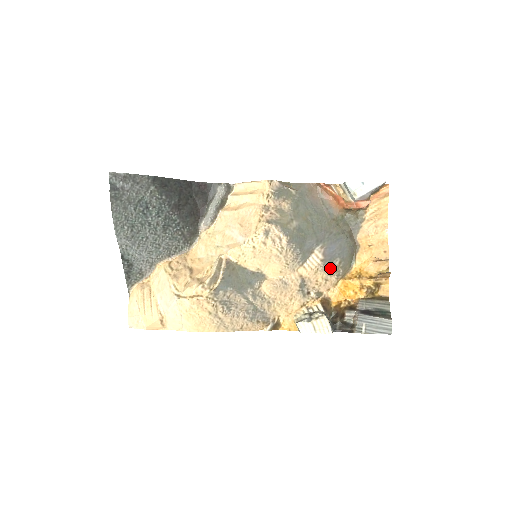
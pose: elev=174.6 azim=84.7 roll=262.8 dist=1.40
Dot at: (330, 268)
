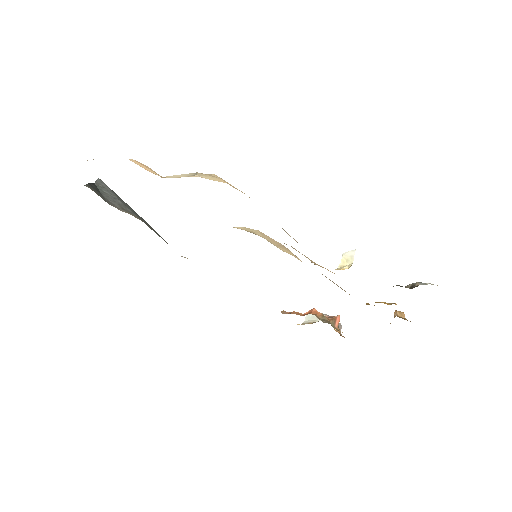
Dot at: occluded
